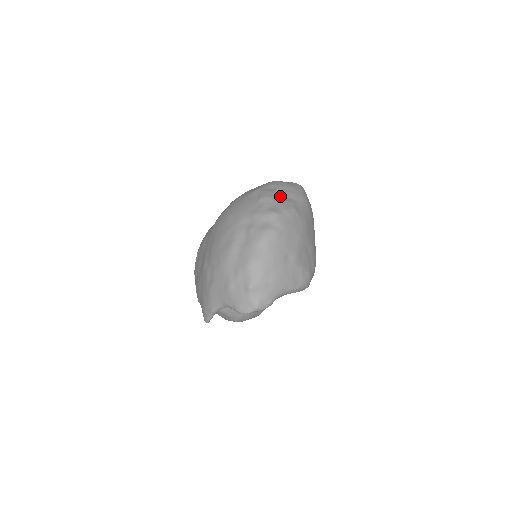
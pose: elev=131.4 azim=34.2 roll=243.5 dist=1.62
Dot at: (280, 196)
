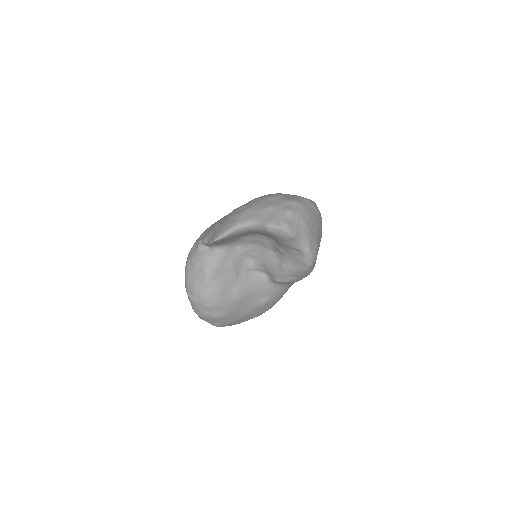
Dot at: occluded
